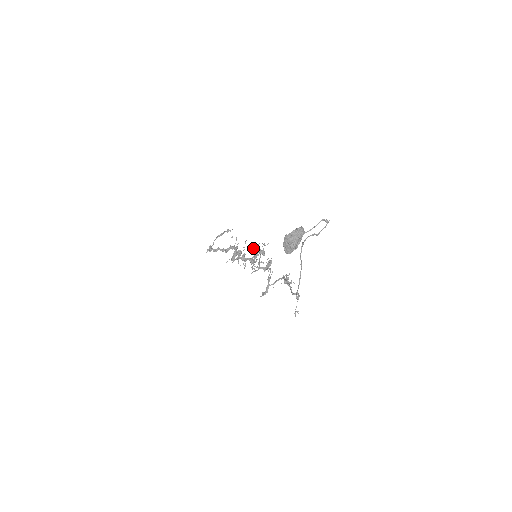
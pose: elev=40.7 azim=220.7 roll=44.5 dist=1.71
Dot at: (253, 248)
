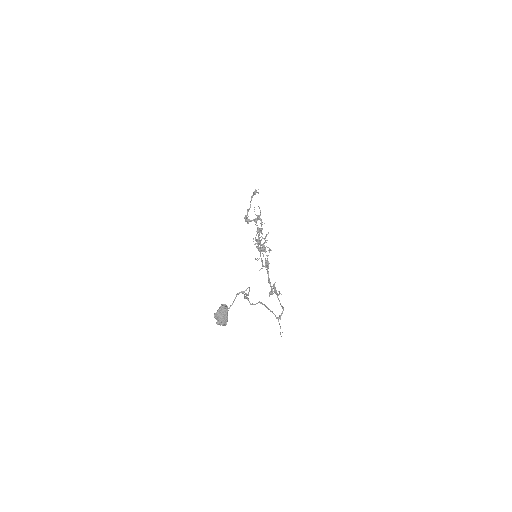
Dot at: (254, 244)
